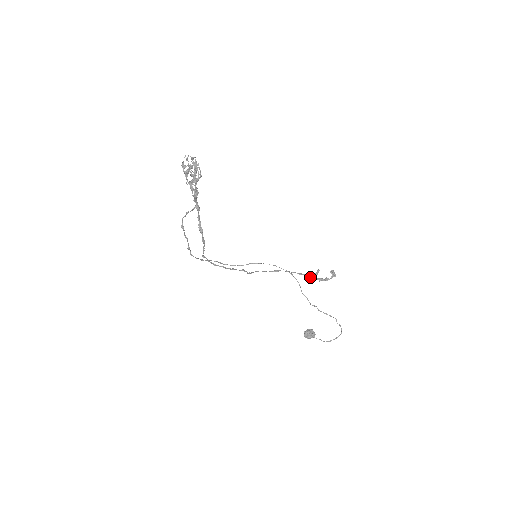
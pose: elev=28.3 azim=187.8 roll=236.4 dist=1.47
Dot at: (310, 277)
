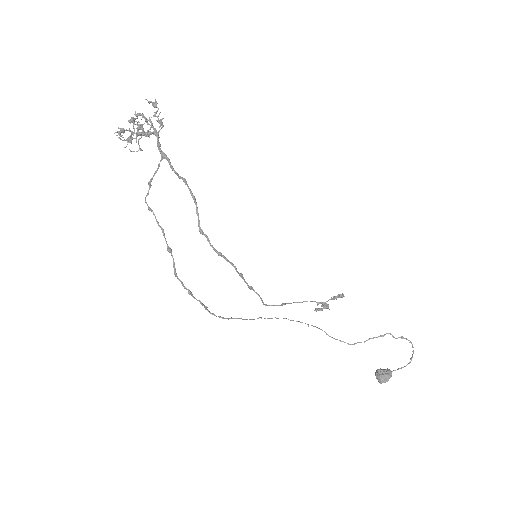
Dot at: (323, 303)
